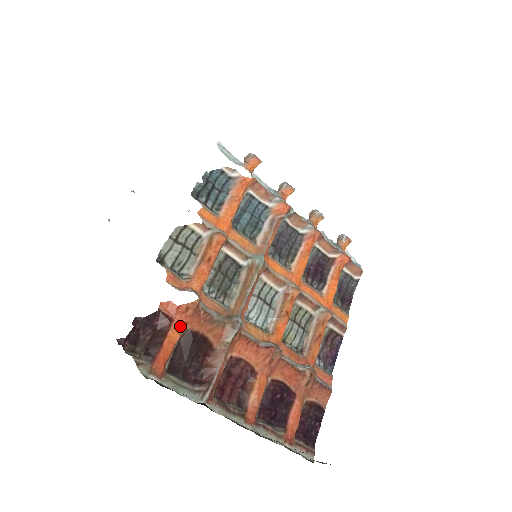
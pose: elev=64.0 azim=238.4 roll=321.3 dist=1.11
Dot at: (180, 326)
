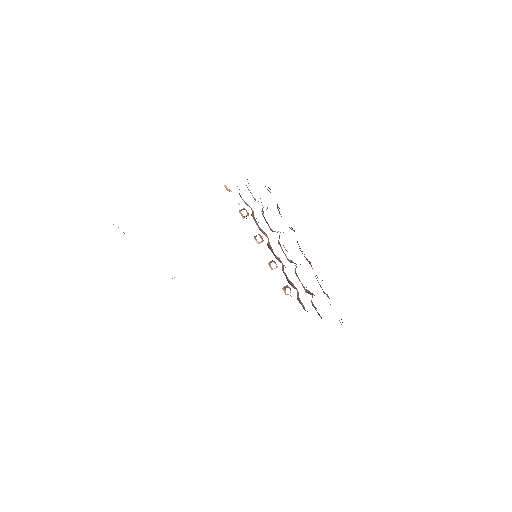
Dot at: occluded
